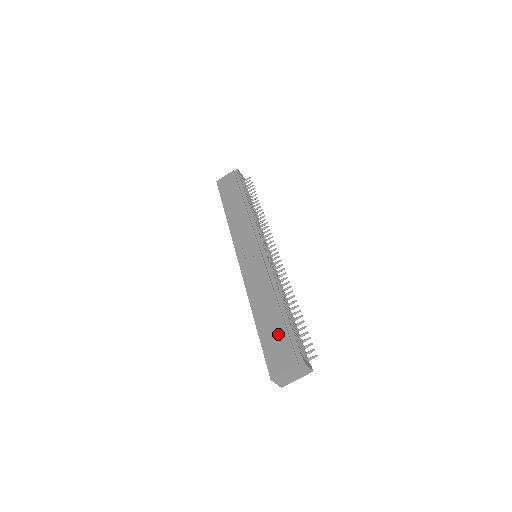
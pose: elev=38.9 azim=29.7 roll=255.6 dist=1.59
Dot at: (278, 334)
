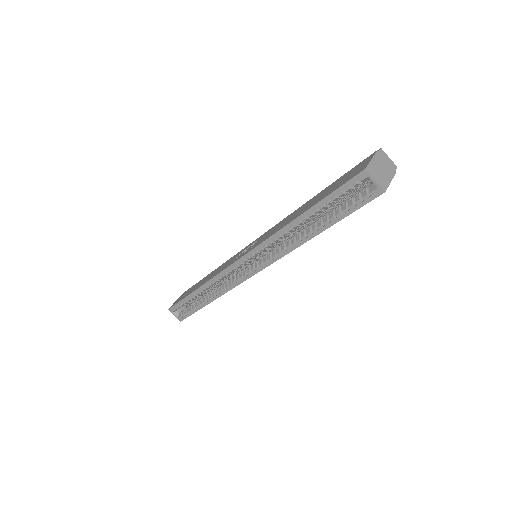
Dot at: (334, 184)
